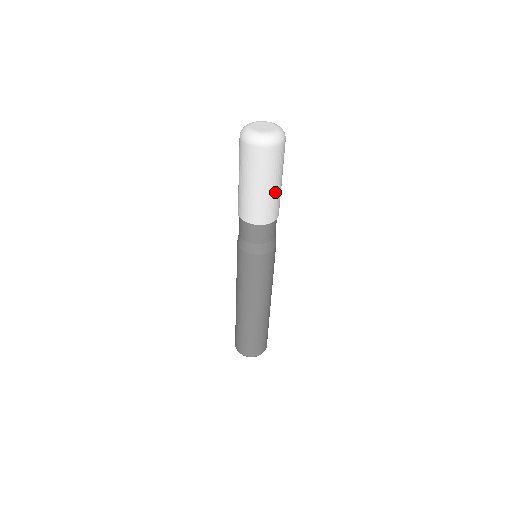
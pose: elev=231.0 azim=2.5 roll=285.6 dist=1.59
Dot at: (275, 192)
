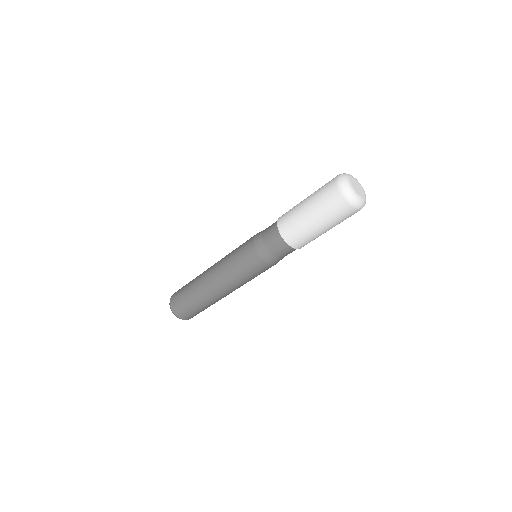
Dot at: occluded
